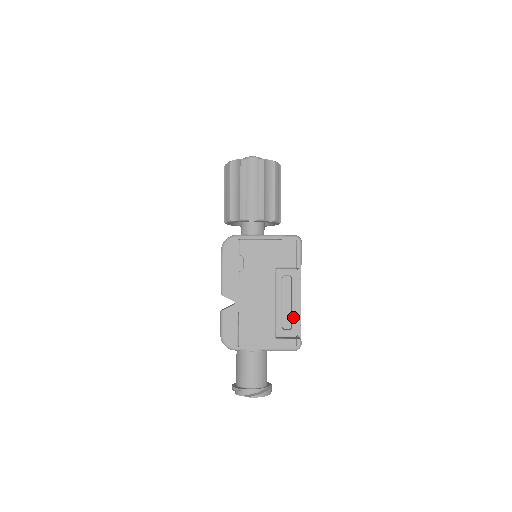
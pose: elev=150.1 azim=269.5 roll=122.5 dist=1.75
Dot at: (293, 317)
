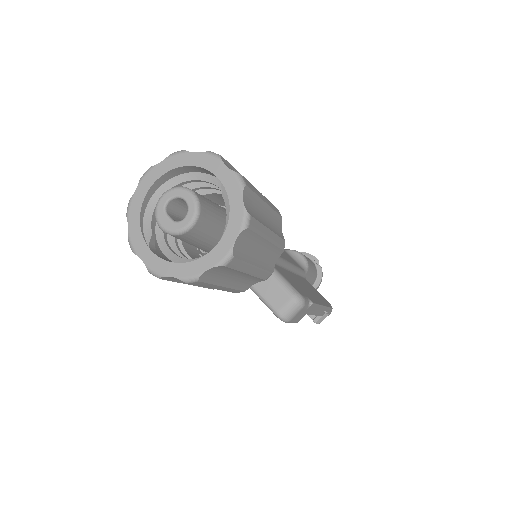
Dot at: occluded
